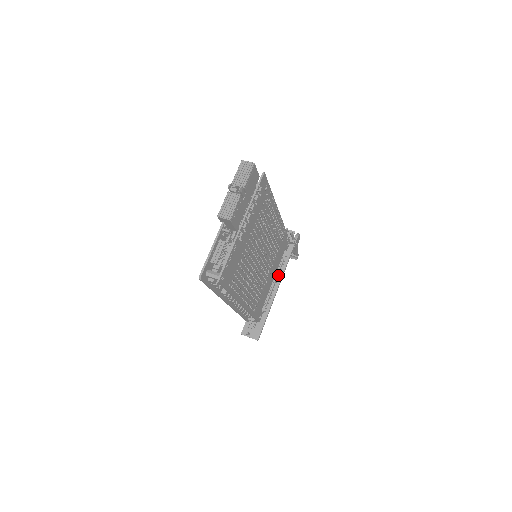
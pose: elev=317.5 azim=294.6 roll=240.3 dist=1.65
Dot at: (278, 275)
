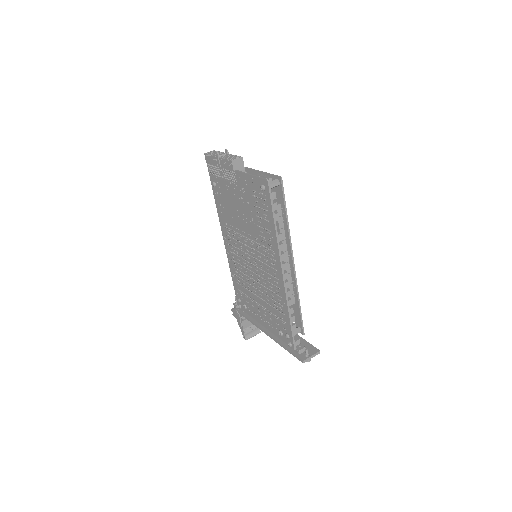
Dot at: occluded
